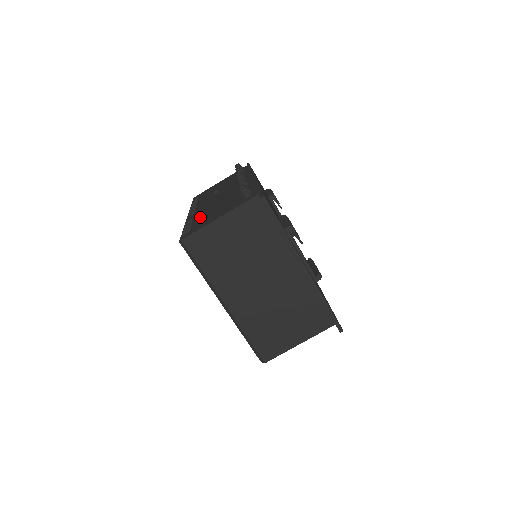
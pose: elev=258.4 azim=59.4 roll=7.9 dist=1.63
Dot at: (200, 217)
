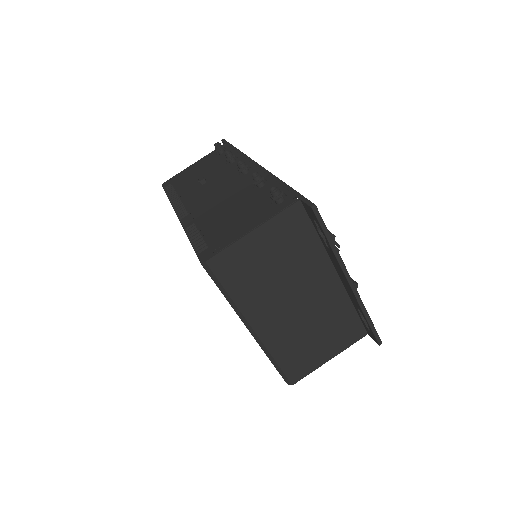
Dot at: (209, 223)
